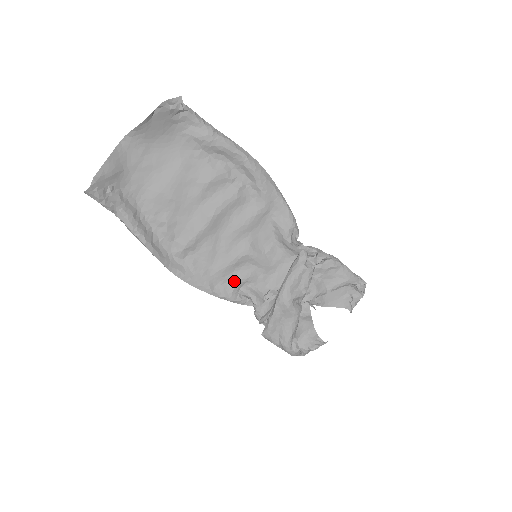
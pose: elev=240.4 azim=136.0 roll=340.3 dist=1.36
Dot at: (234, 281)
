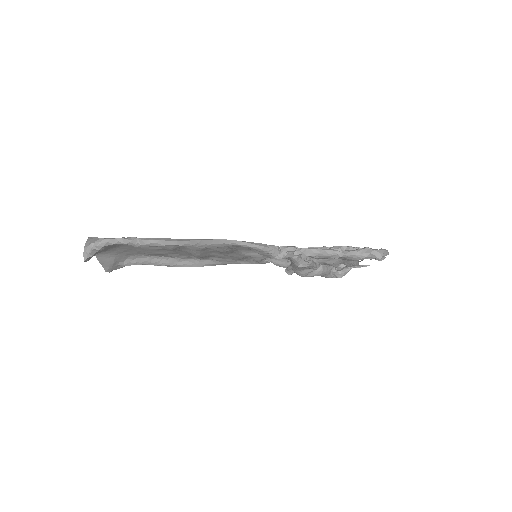
Dot at: (255, 260)
